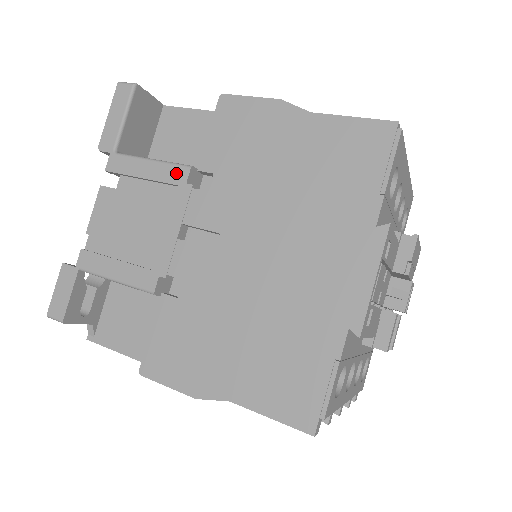
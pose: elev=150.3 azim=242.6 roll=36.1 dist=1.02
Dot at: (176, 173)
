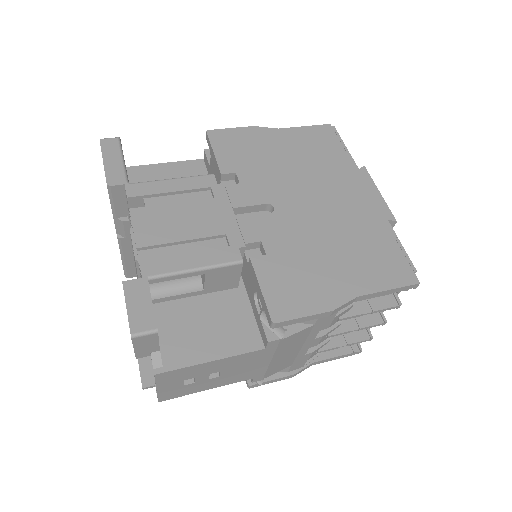
Dot at: (203, 180)
